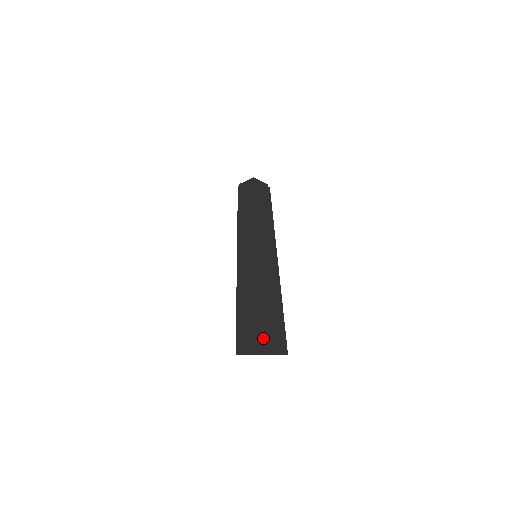
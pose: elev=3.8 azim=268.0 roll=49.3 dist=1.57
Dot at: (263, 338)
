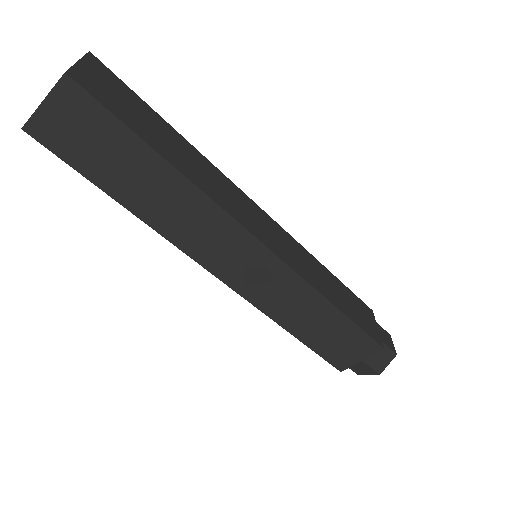
Dot at: occluded
